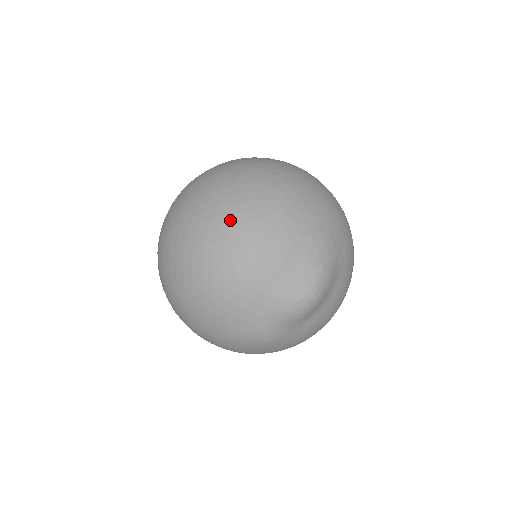
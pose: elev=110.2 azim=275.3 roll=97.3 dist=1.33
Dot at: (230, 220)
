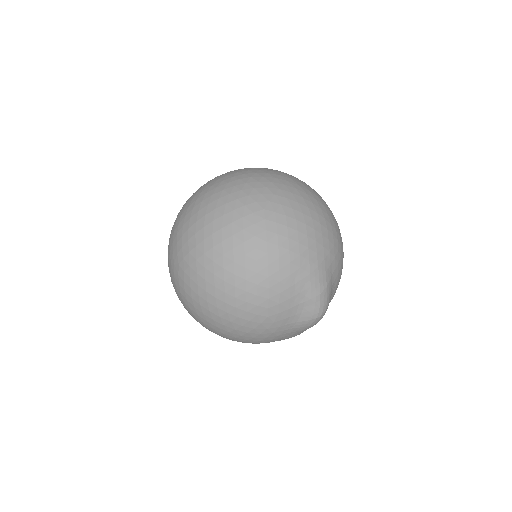
Dot at: (231, 306)
